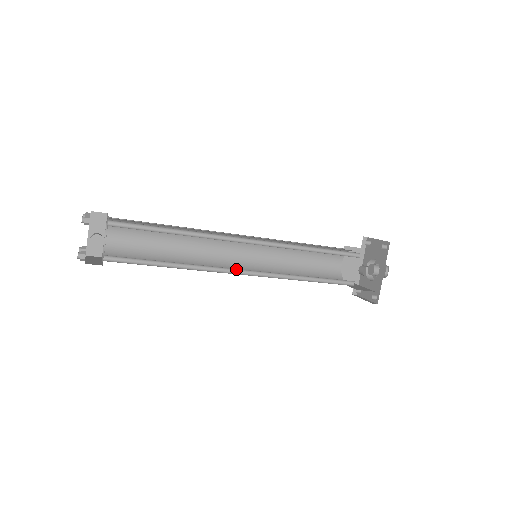
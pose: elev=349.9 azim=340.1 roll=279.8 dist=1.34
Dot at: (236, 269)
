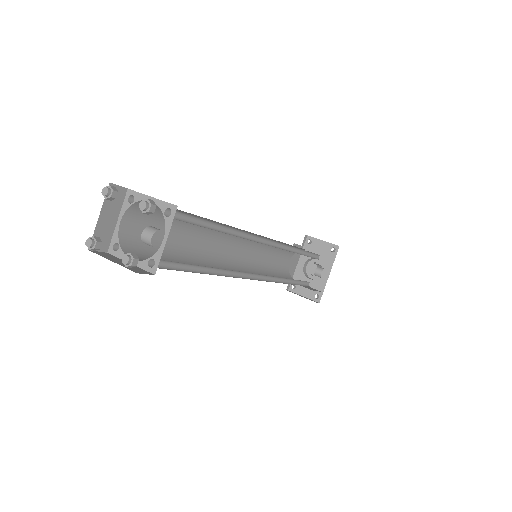
Dot at: (251, 273)
